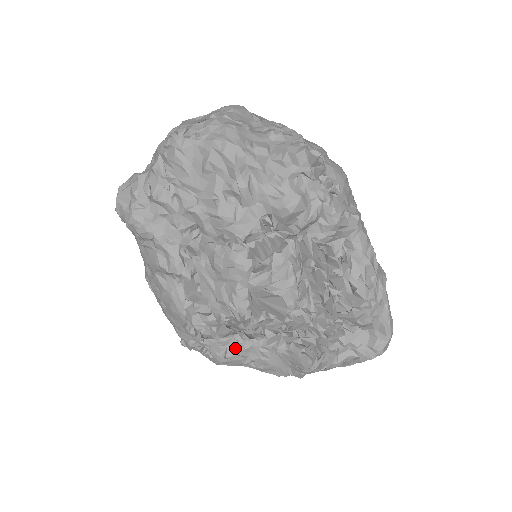
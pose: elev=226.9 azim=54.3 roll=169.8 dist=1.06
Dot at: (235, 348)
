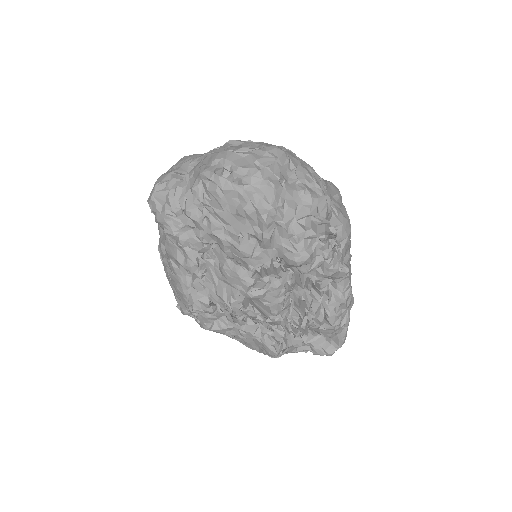
Dot at: (220, 325)
